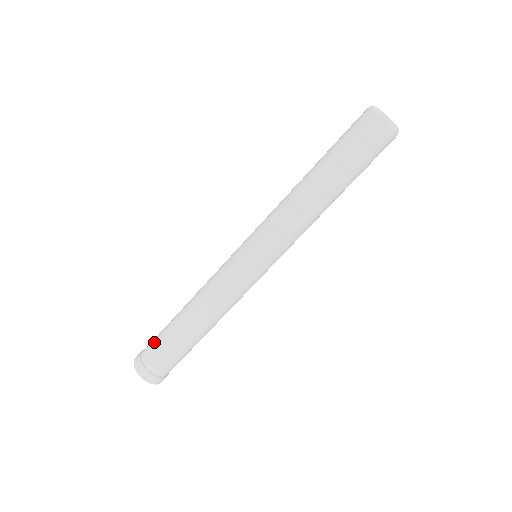
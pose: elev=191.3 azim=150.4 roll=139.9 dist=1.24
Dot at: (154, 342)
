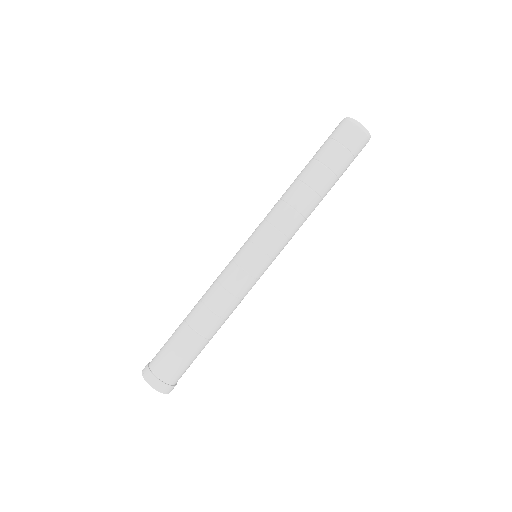
Dot at: (162, 347)
